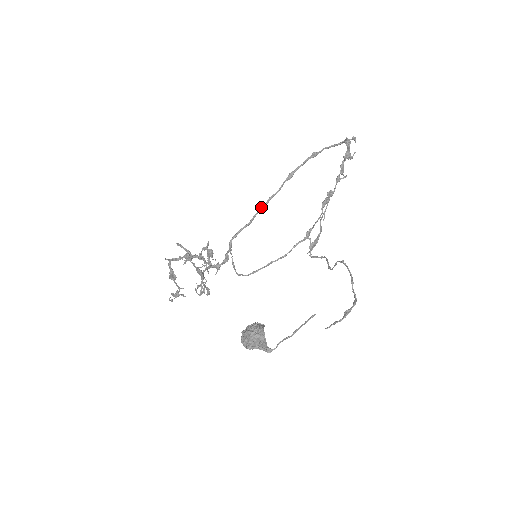
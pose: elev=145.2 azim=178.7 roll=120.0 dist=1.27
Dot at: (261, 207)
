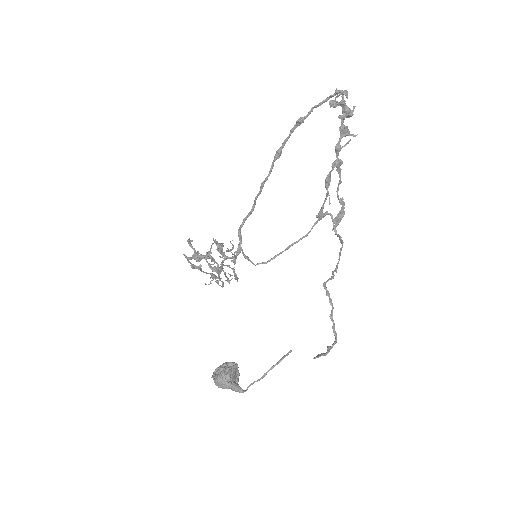
Dot at: (257, 194)
